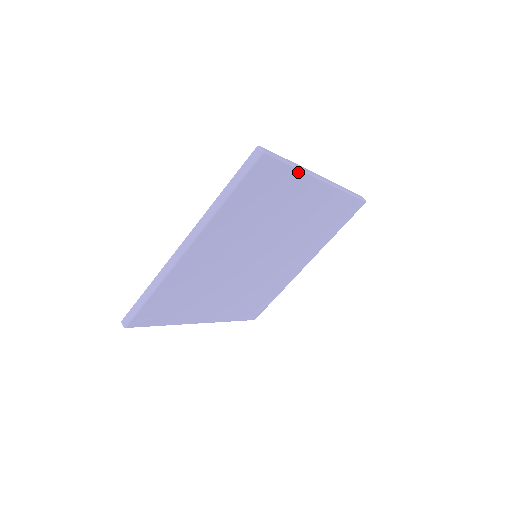
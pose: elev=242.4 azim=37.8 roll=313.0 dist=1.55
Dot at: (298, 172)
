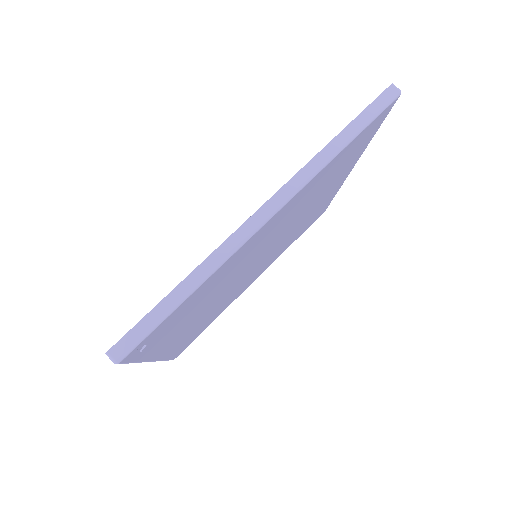
Dot at: (368, 142)
